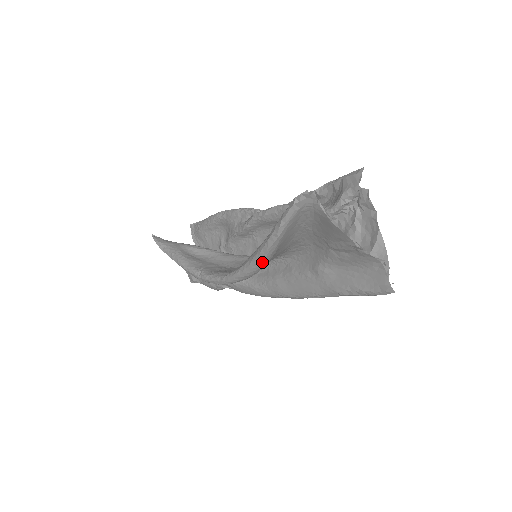
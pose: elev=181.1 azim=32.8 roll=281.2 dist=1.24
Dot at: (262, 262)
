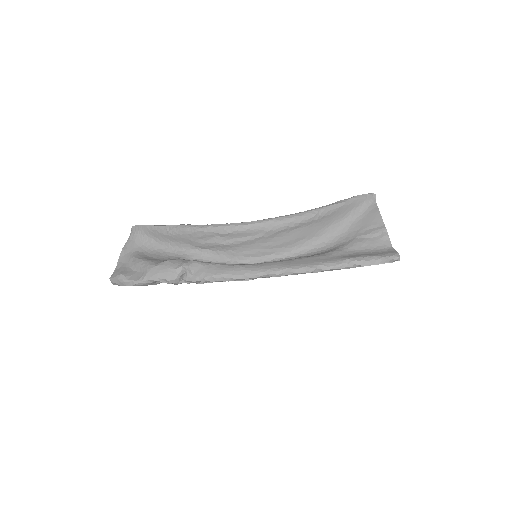
Dot at: (319, 211)
